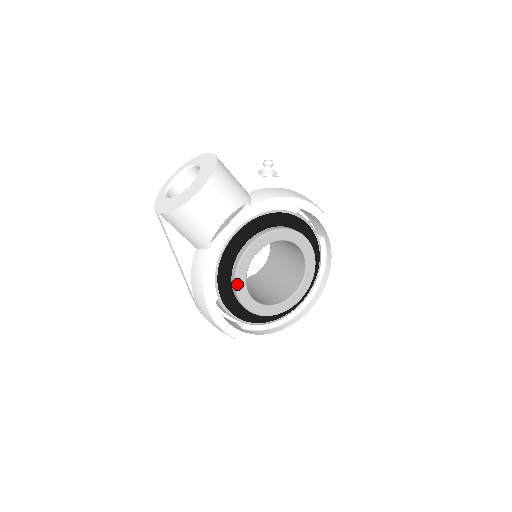
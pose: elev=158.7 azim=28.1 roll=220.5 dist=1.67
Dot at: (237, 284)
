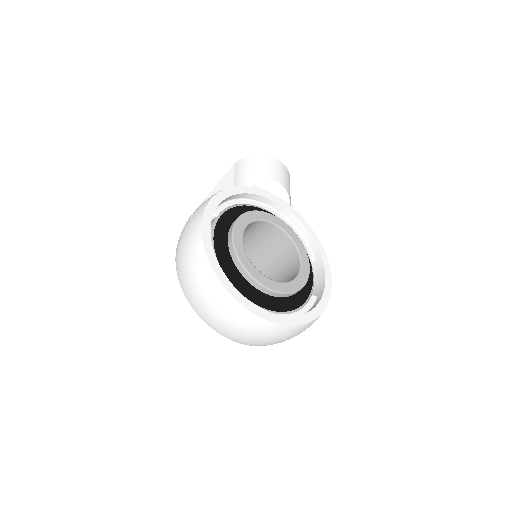
Dot at: (244, 215)
